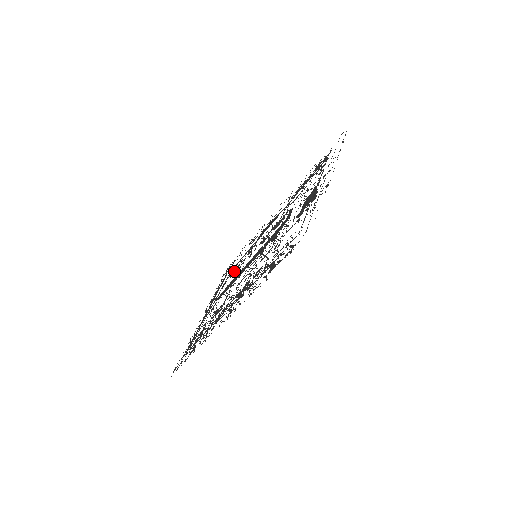
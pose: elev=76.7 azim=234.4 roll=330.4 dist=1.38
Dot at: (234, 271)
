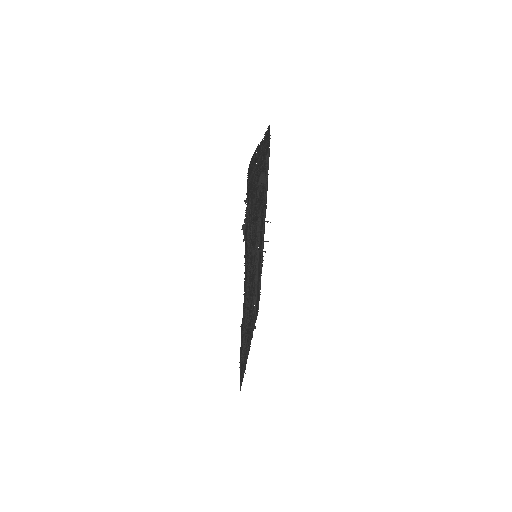
Dot at: occluded
